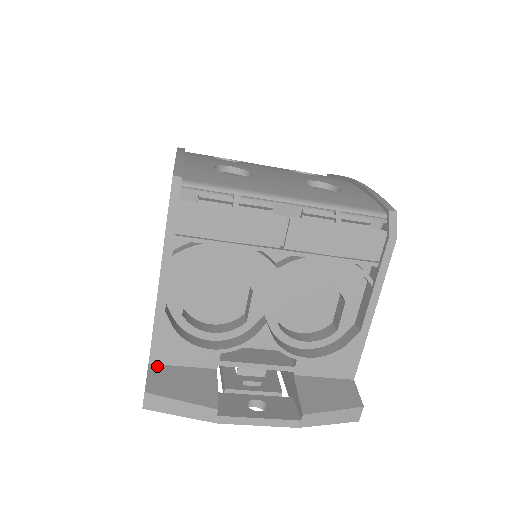
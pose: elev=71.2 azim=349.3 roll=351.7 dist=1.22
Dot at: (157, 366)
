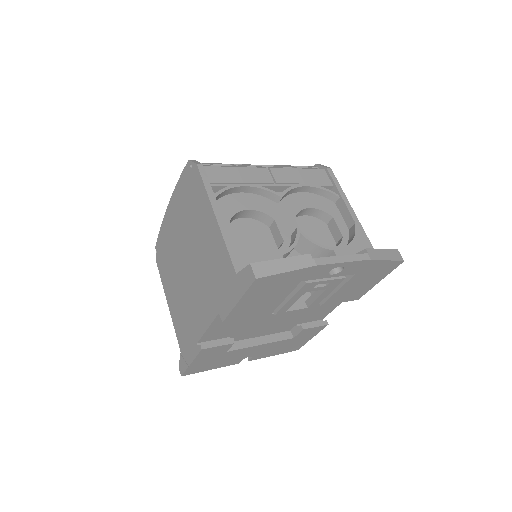
Dot at: occluded
